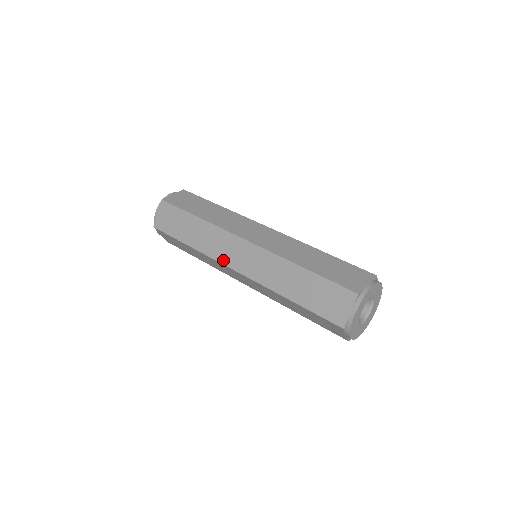
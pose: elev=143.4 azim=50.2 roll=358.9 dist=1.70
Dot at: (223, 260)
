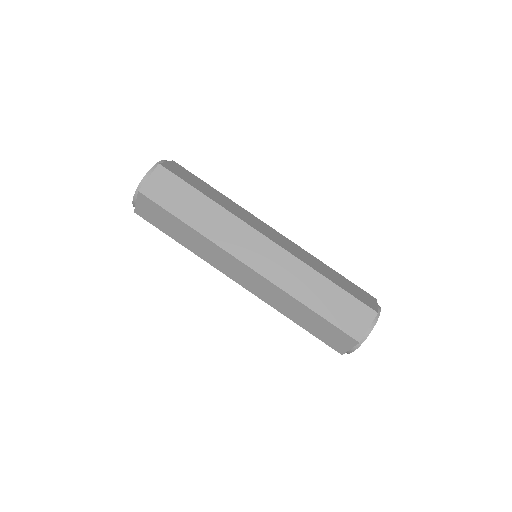
Dot at: (224, 271)
